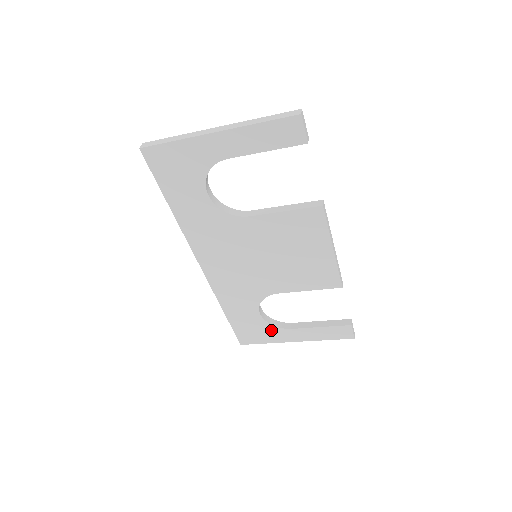
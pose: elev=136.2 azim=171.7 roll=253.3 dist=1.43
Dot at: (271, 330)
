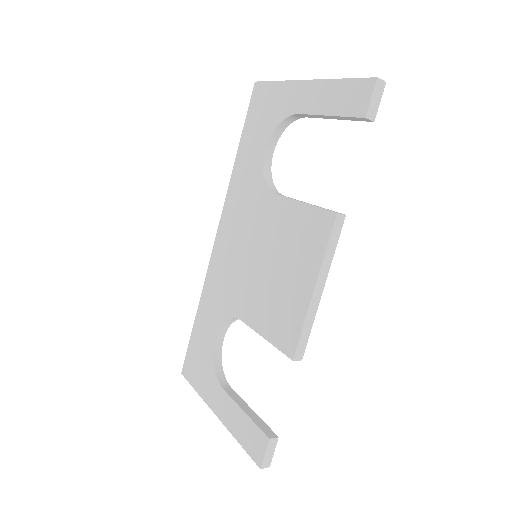
Dot at: (210, 374)
